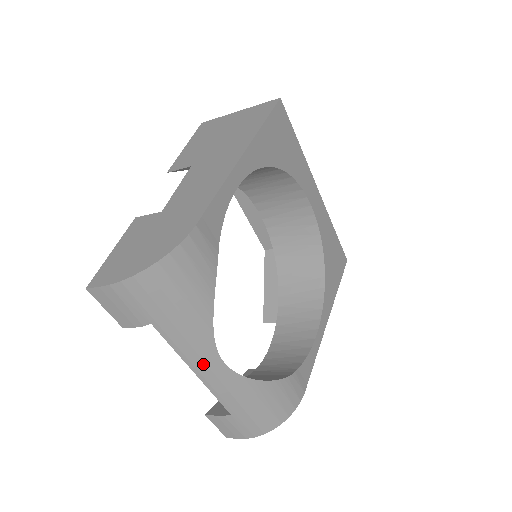
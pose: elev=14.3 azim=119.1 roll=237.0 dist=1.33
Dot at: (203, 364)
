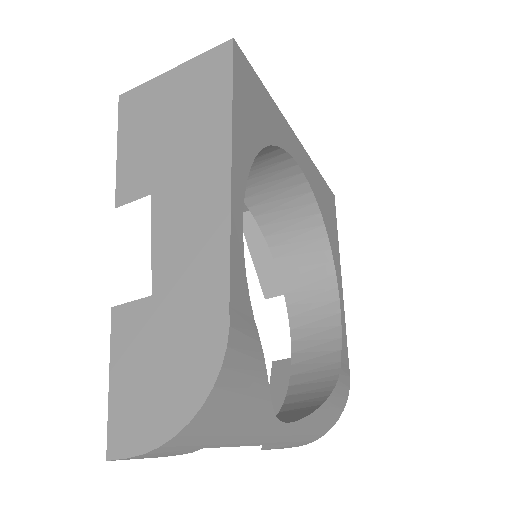
Dot at: (265, 437)
